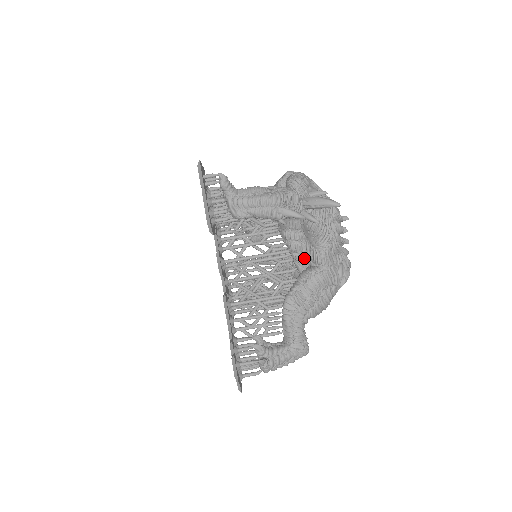
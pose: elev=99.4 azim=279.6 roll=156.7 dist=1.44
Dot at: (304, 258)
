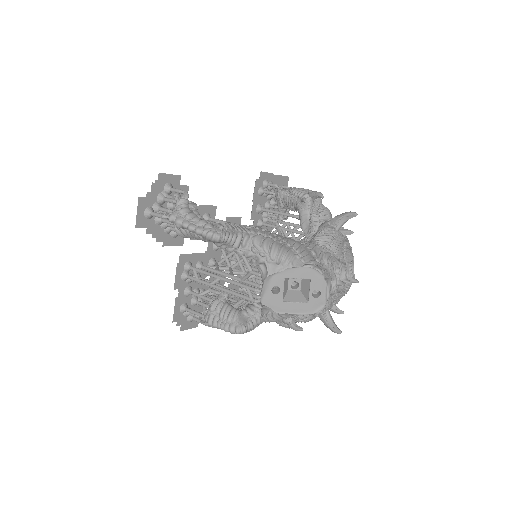
Dot at: occluded
